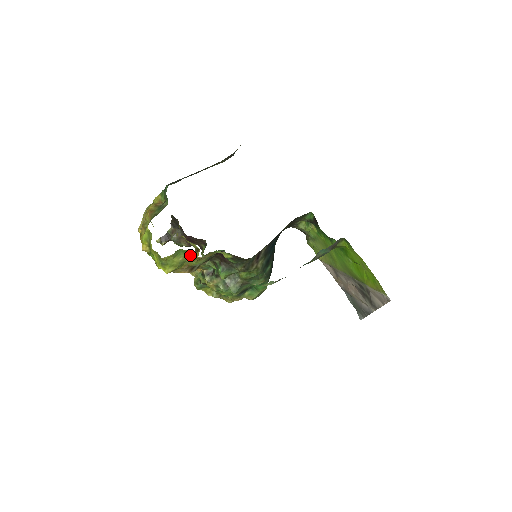
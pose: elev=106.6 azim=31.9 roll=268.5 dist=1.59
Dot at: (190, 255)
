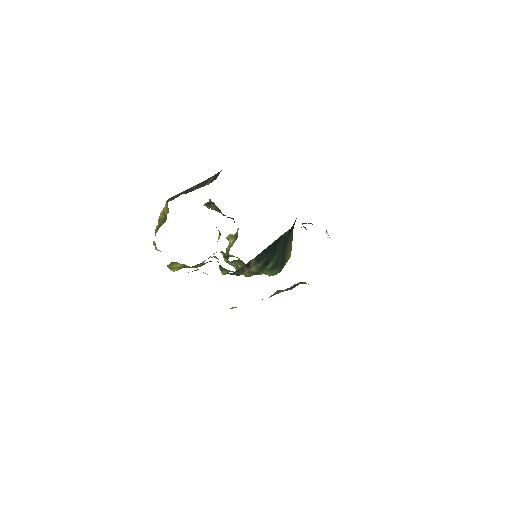
Dot at: occluded
